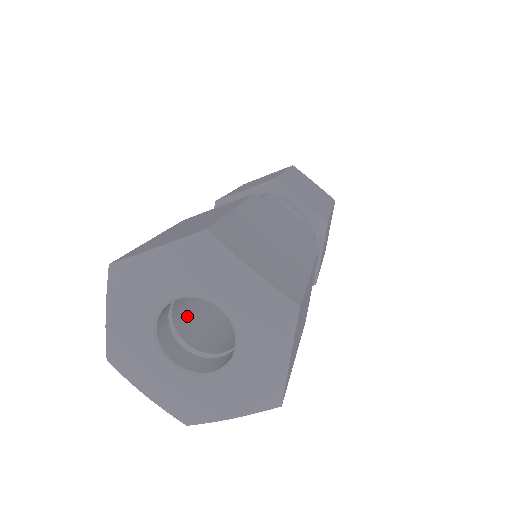
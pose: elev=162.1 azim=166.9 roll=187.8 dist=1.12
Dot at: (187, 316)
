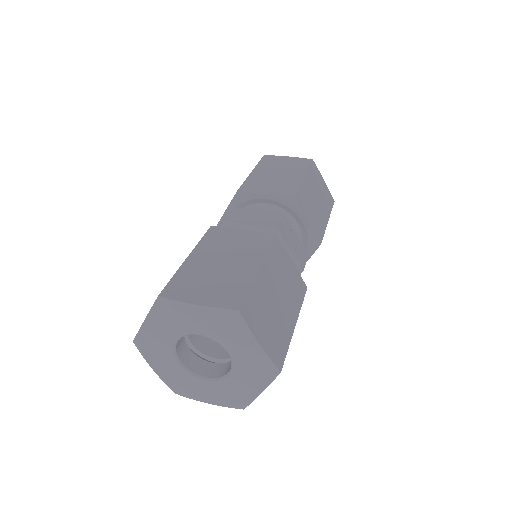
Dot at: occluded
